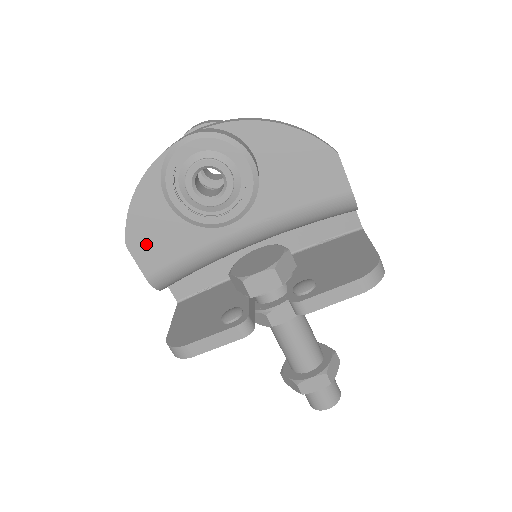
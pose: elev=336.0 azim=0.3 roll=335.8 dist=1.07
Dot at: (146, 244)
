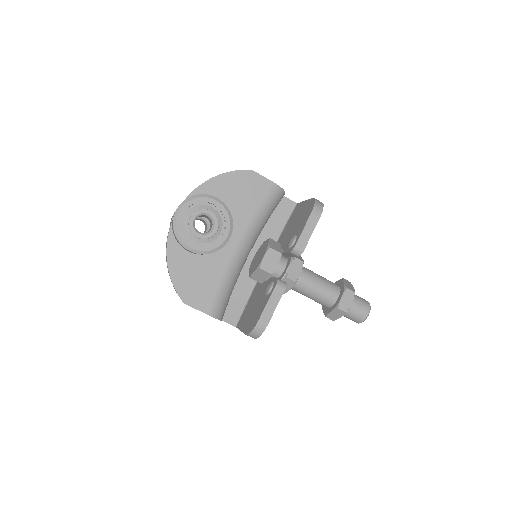
Dot at: (194, 293)
